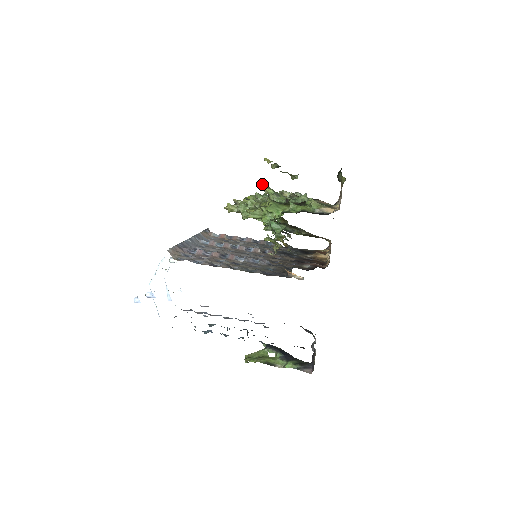
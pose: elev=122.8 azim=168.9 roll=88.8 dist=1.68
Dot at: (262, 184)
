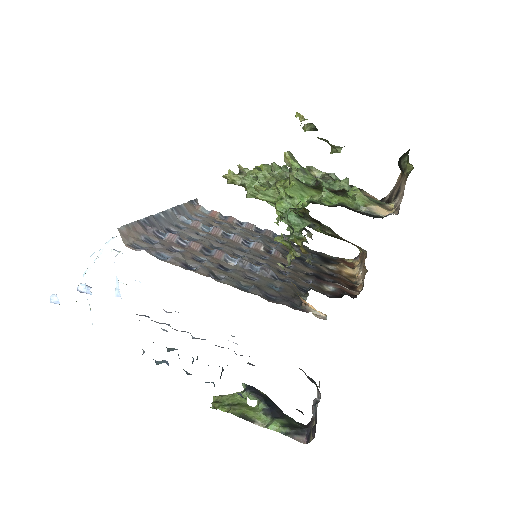
Dot at: occluded
